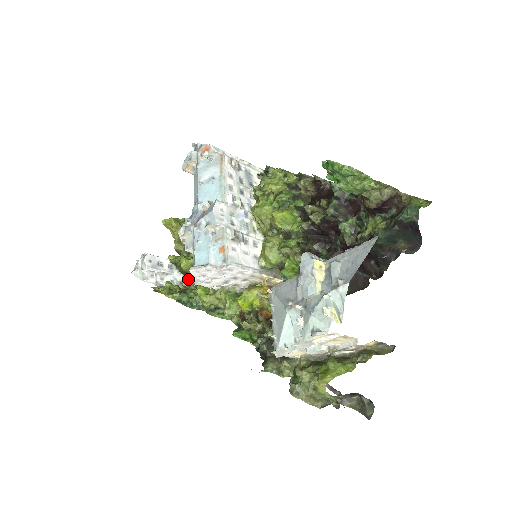
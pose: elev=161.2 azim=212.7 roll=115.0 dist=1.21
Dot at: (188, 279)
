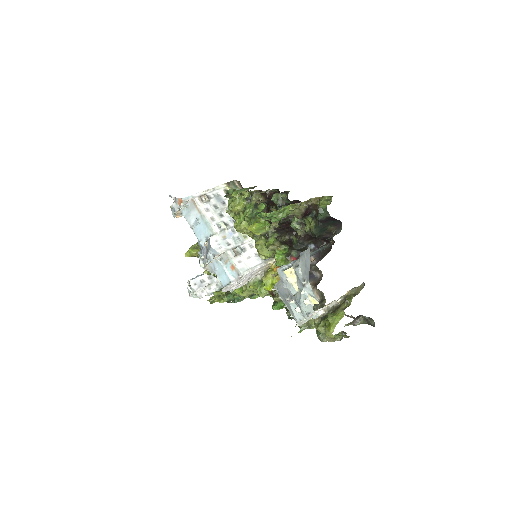
Dot at: occluded
